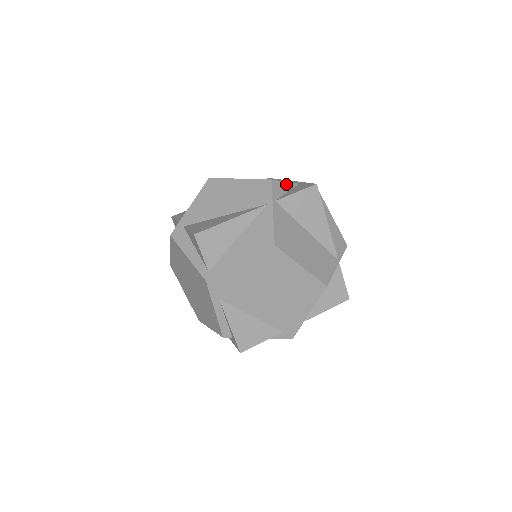
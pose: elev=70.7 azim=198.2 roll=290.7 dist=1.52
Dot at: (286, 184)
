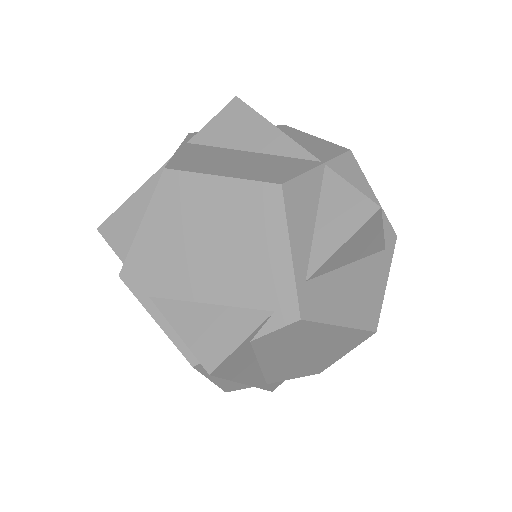
Dot at: occluded
